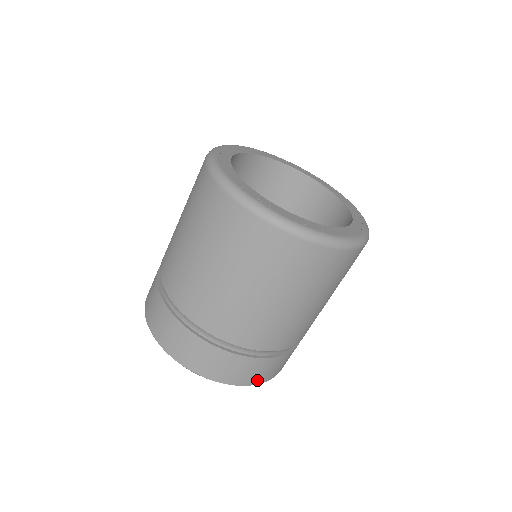
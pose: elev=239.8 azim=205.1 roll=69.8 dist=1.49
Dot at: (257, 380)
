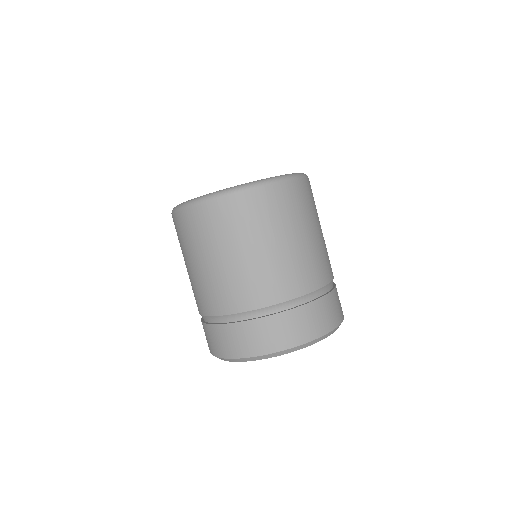
Dot at: (336, 321)
